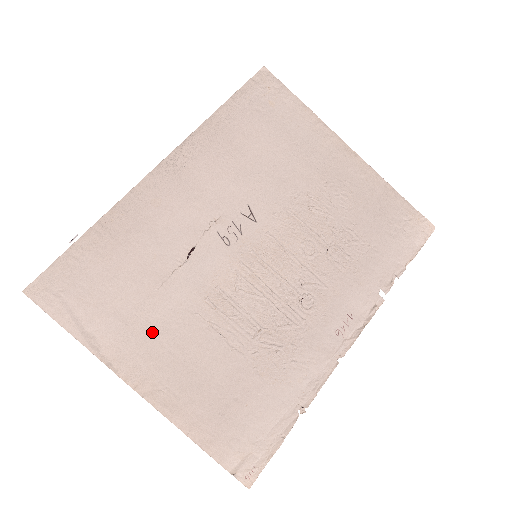
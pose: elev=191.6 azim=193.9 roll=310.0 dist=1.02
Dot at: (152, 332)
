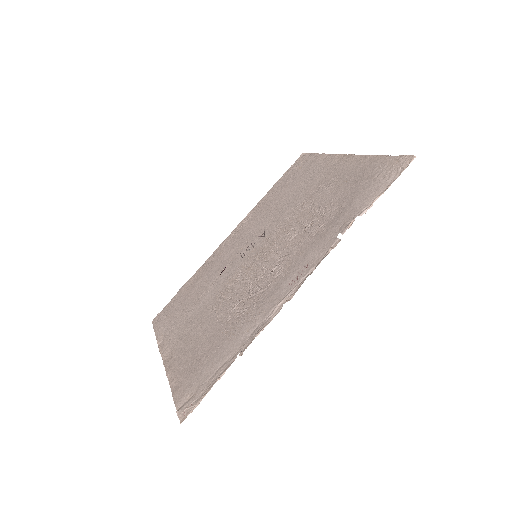
Dot at: (186, 324)
